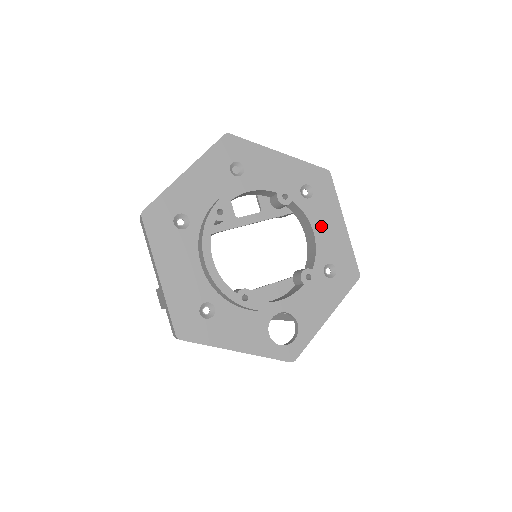
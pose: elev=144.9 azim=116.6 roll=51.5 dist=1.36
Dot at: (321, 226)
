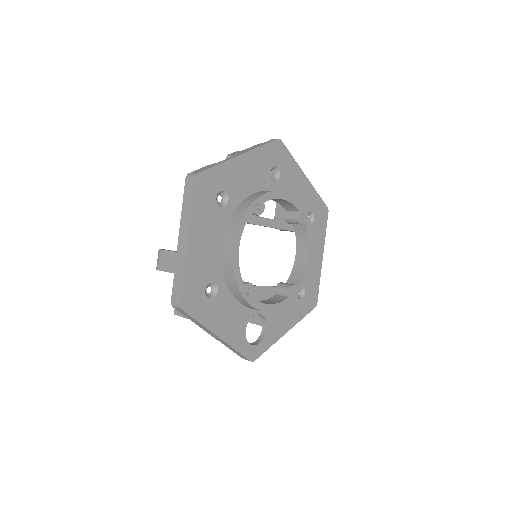
Dot at: occluded
